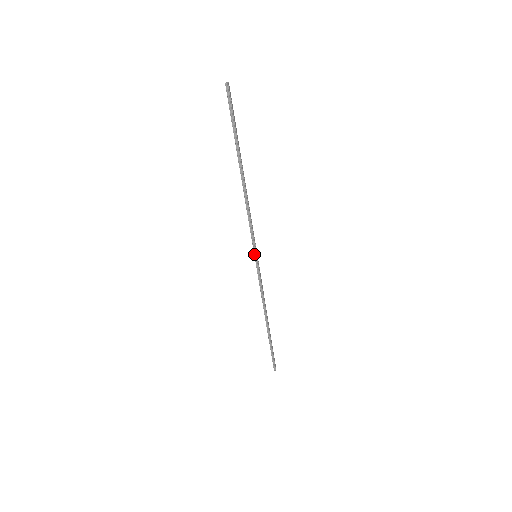
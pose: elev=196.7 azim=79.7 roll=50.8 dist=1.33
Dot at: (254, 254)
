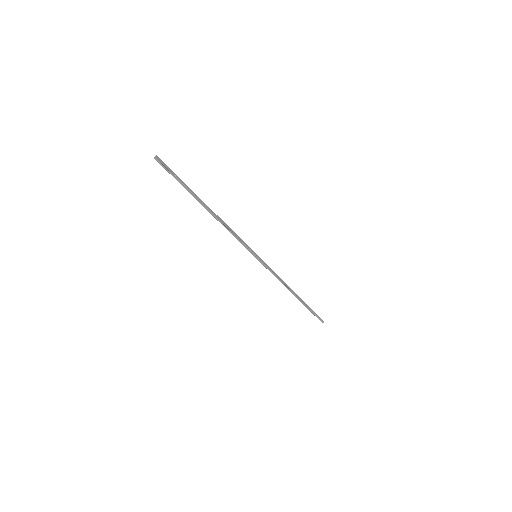
Dot at: occluded
